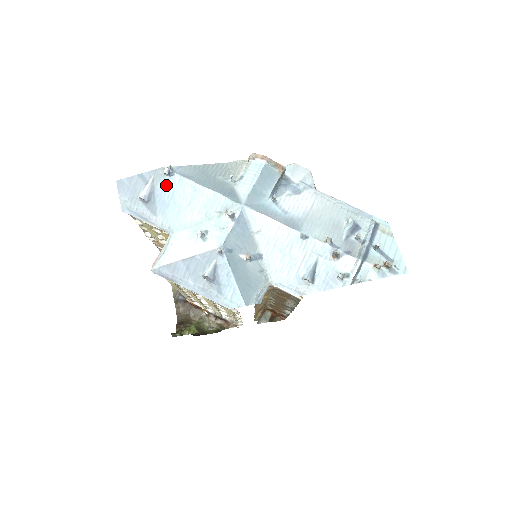
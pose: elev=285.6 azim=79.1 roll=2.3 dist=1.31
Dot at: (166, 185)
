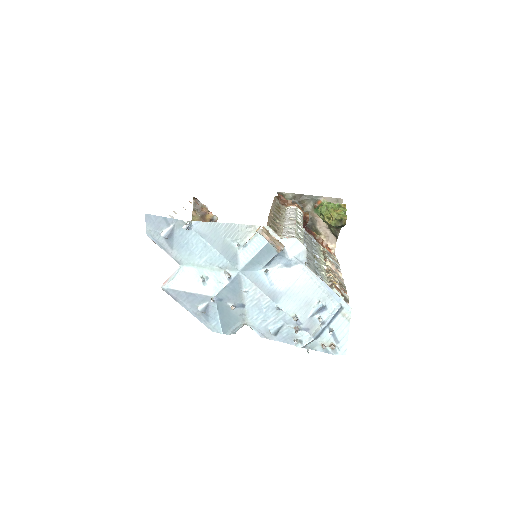
Dot at: (184, 233)
